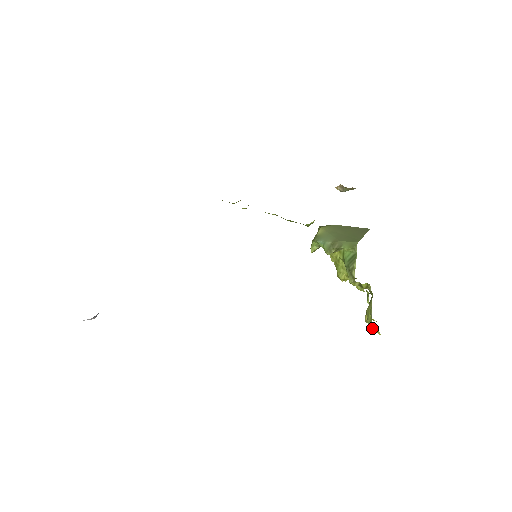
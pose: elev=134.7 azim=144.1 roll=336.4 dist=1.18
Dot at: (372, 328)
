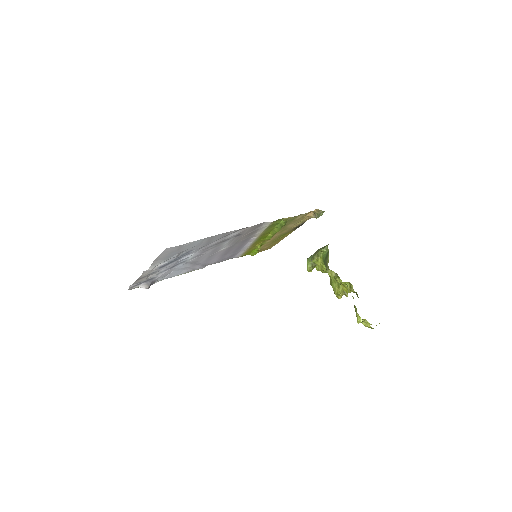
Dot at: (358, 316)
